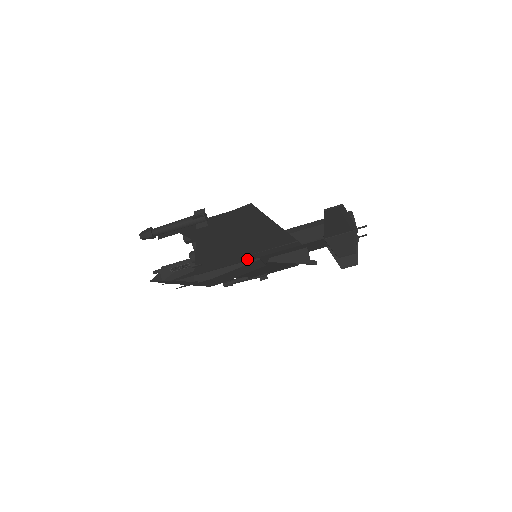
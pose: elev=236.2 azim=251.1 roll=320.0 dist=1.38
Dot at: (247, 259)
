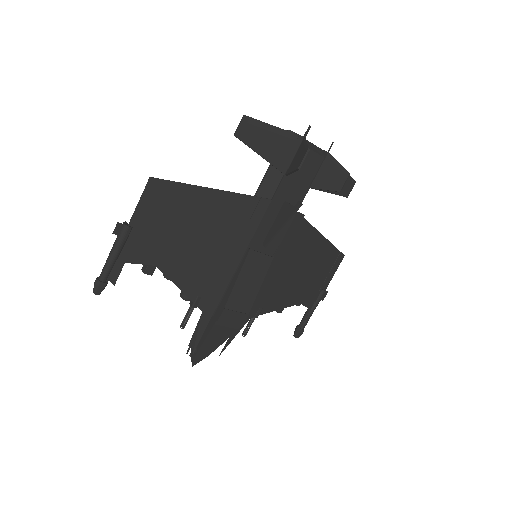
Dot at: (239, 259)
